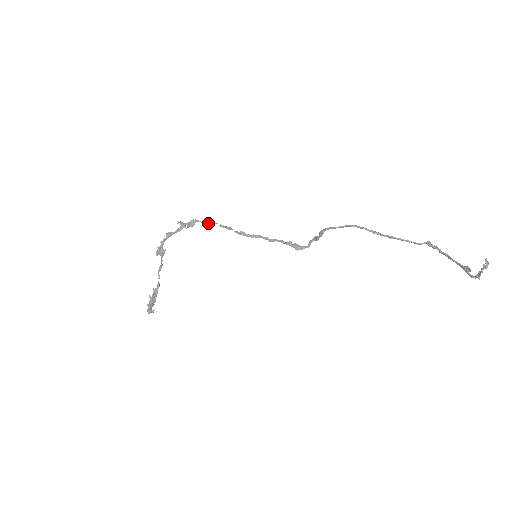
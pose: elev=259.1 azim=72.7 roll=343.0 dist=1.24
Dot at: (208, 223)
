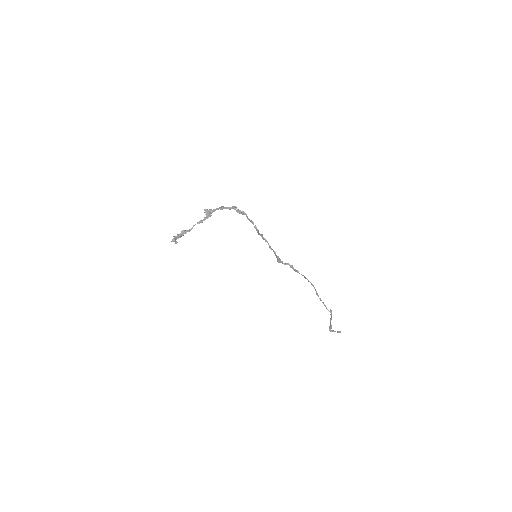
Dot at: (250, 220)
